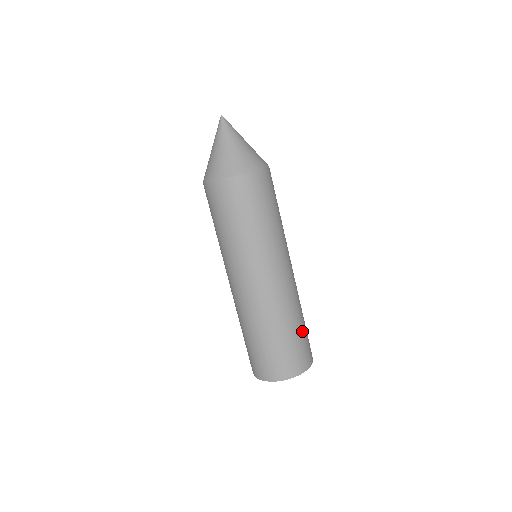
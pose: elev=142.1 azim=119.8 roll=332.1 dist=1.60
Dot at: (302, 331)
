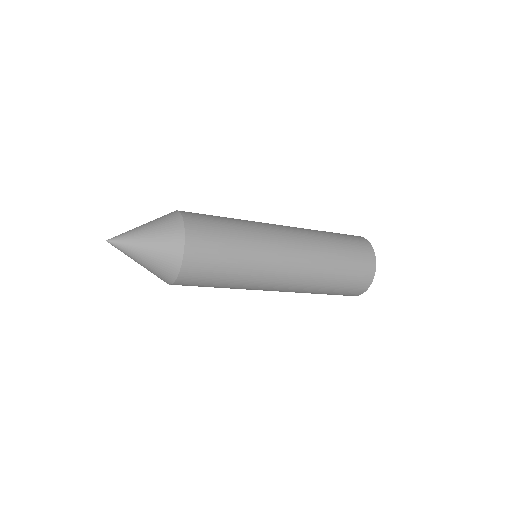
Dot at: (341, 242)
